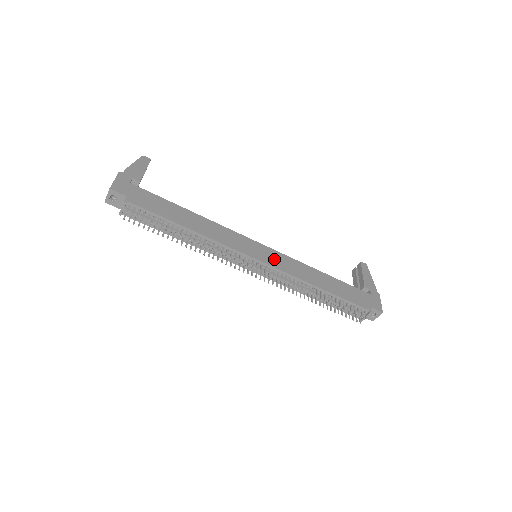
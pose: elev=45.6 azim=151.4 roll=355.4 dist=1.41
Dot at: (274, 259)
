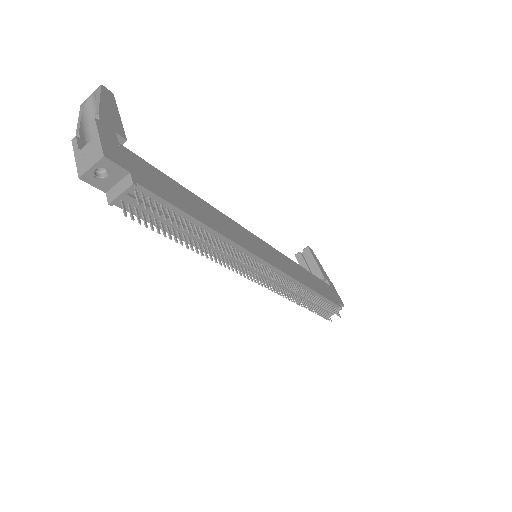
Dot at: (277, 260)
